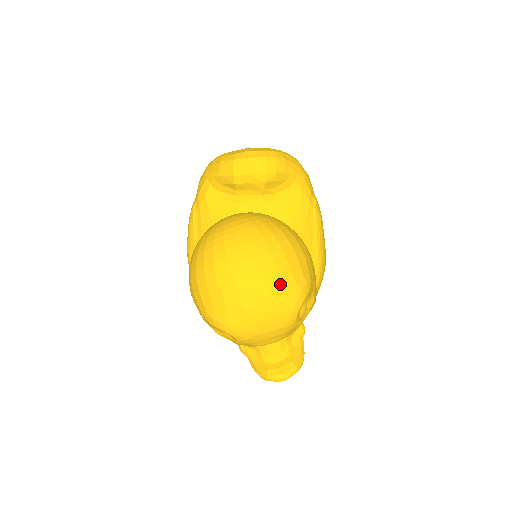
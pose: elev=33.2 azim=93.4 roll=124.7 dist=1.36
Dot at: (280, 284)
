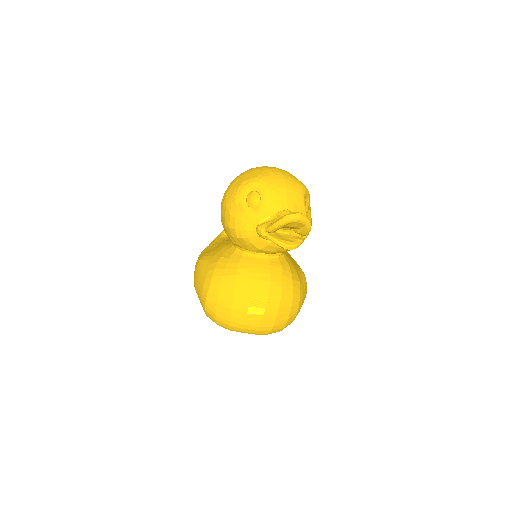
Dot at: occluded
